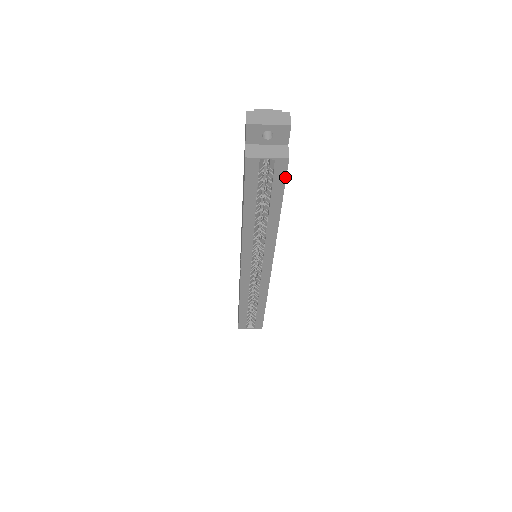
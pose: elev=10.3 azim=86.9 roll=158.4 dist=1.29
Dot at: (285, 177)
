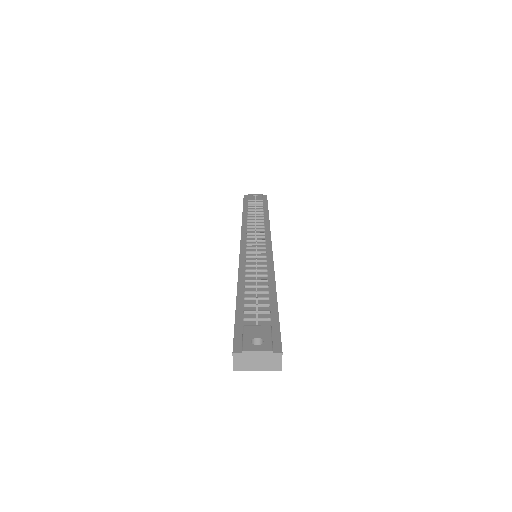
Dot at: occluded
